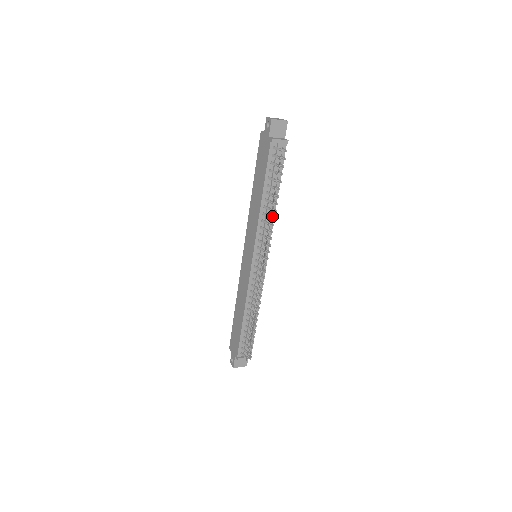
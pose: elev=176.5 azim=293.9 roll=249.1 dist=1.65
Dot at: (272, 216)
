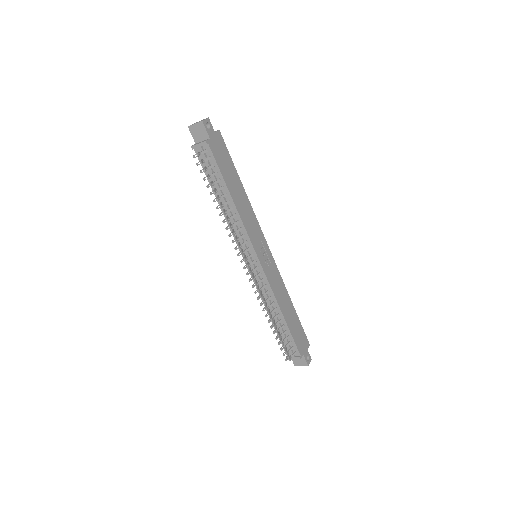
Dot at: (238, 217)
